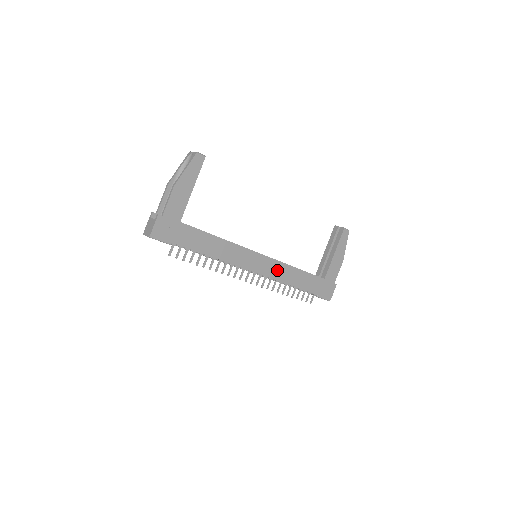
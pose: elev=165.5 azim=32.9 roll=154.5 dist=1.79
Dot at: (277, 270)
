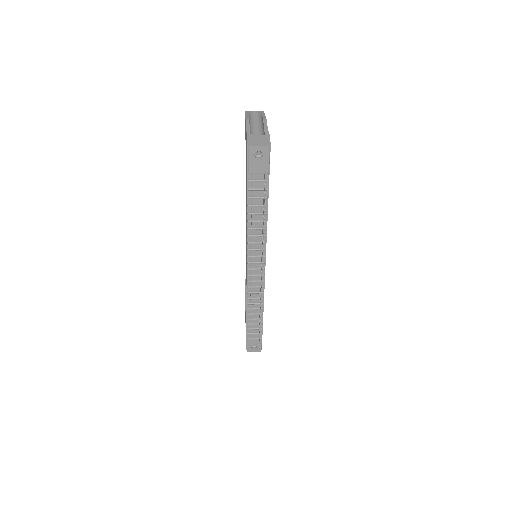
Dot at: occluded
